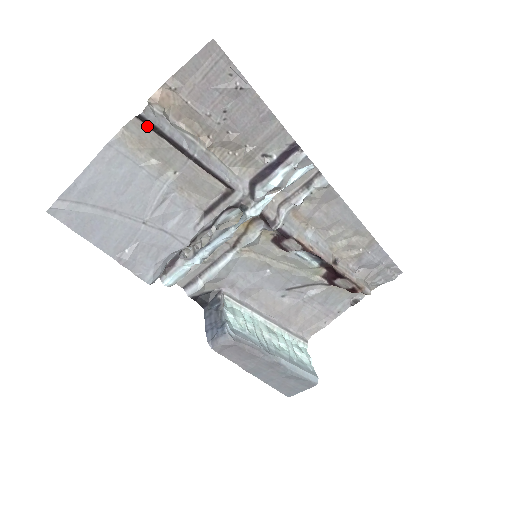
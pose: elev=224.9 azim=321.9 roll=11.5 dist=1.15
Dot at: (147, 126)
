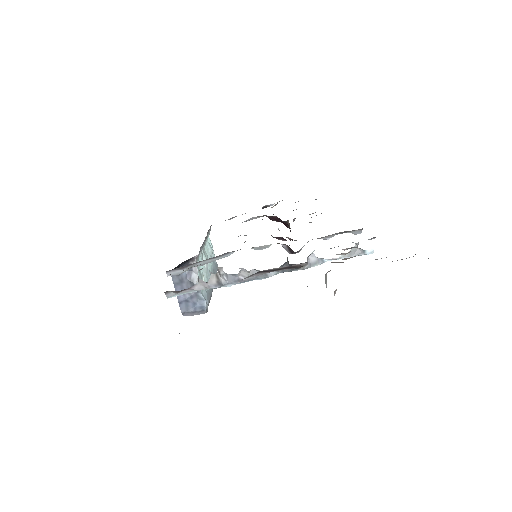
Dot at: occluded
